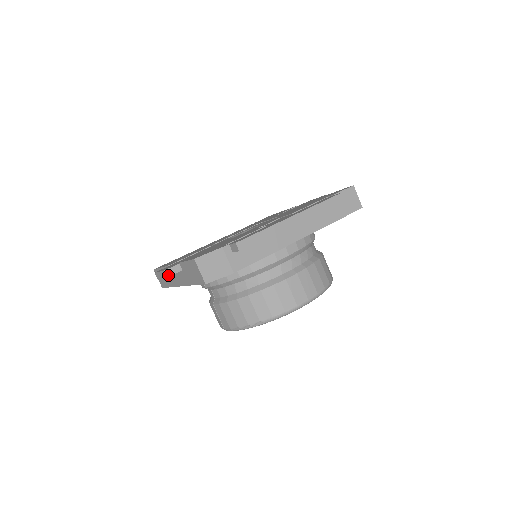
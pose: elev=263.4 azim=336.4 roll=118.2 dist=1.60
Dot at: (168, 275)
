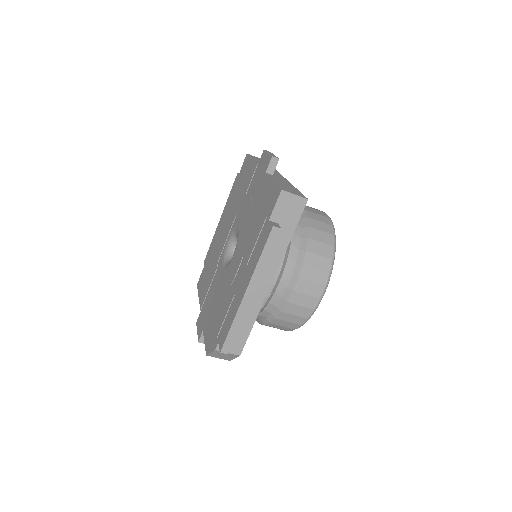
Dot at: occluded
